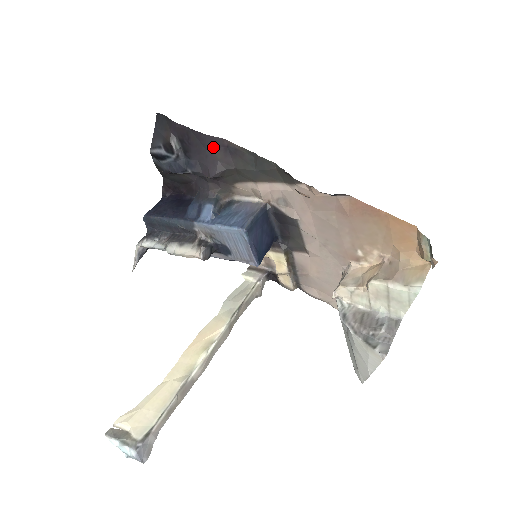
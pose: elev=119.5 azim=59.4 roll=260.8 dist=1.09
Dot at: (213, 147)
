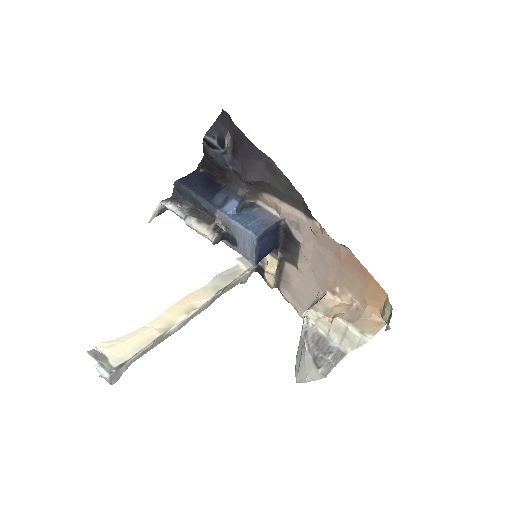
Dot at: (258, 159)
